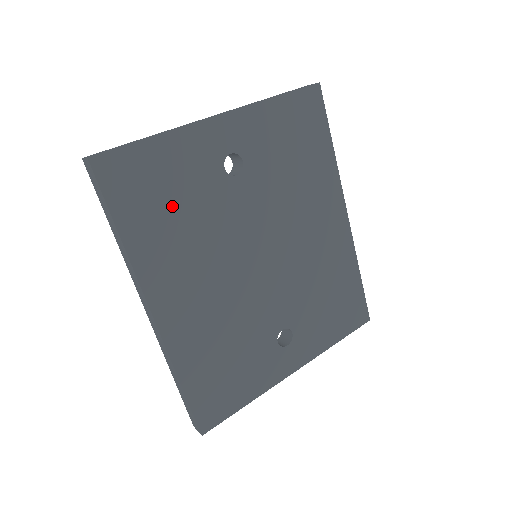
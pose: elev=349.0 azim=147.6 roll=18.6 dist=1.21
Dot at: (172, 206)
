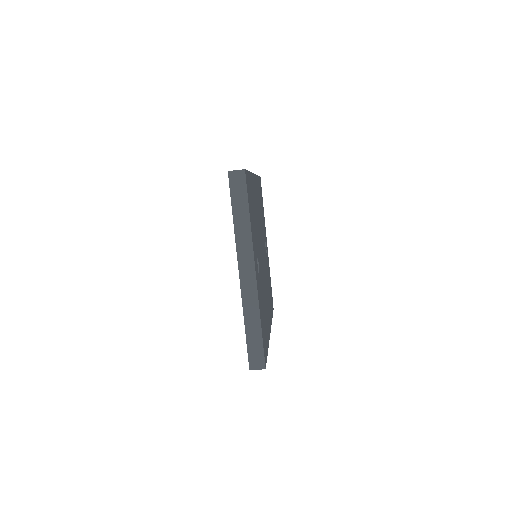
Dot at: (261, 207)
